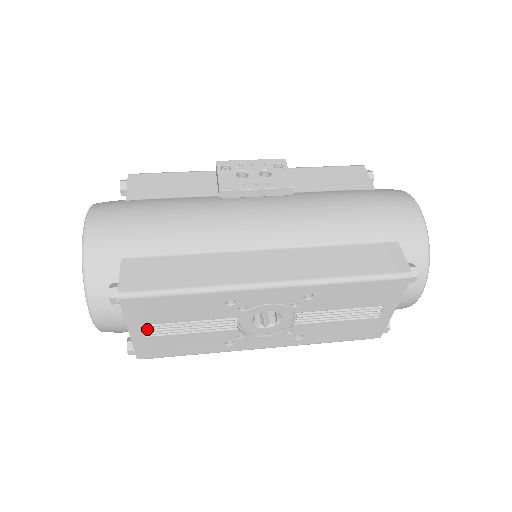
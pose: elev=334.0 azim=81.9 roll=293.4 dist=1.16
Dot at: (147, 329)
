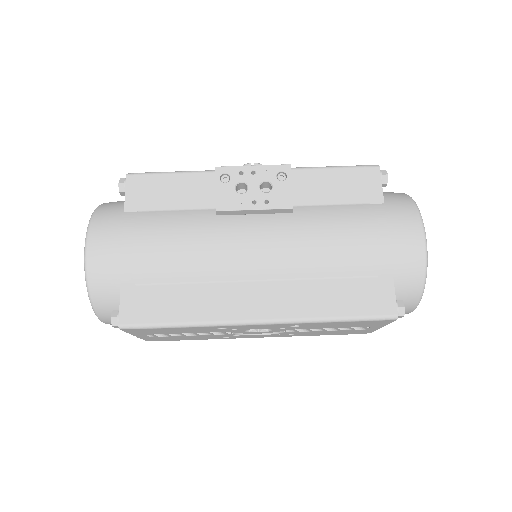
Dot at: (150, 335)
